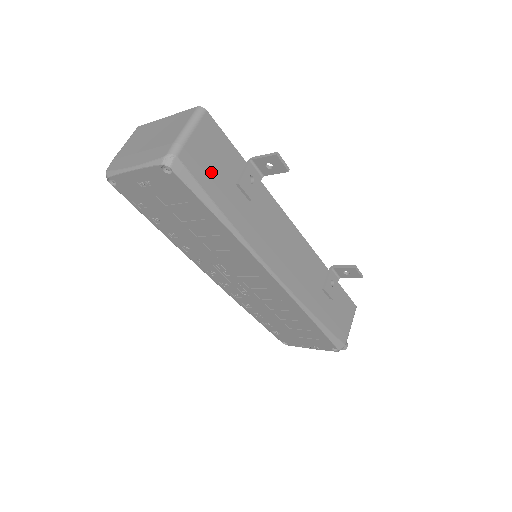
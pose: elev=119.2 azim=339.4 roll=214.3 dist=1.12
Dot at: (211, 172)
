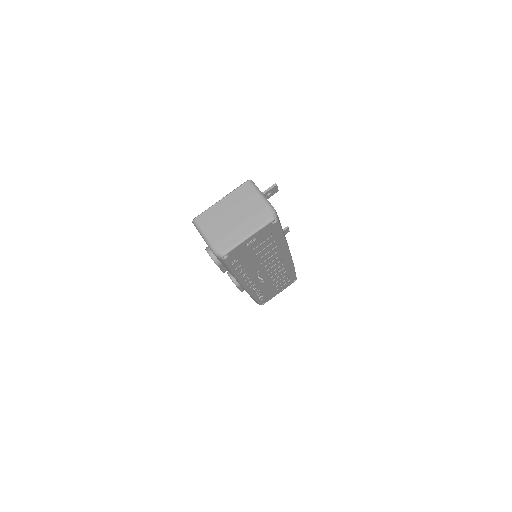
Dot at: occluded
